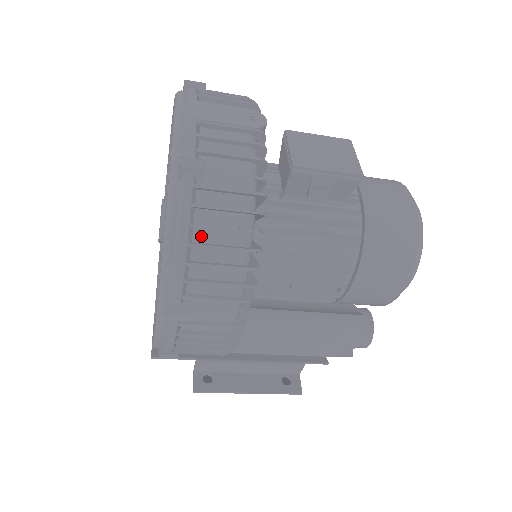
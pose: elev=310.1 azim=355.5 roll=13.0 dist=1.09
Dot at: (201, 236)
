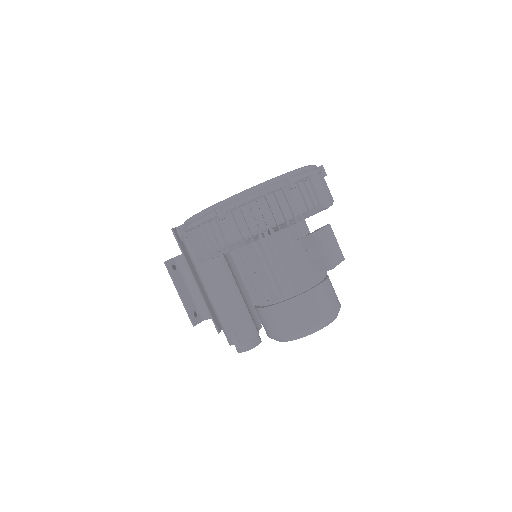
Dot at: (263, 202)
